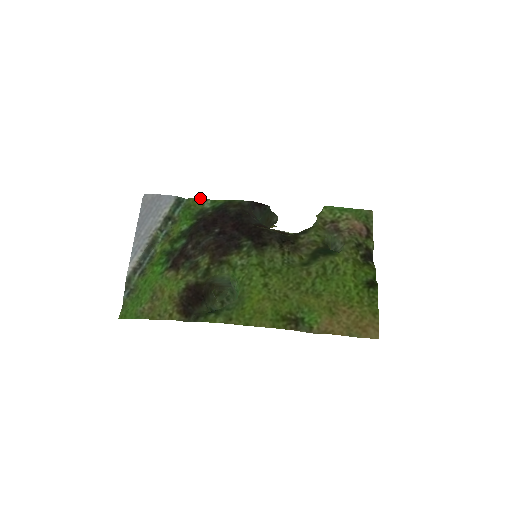
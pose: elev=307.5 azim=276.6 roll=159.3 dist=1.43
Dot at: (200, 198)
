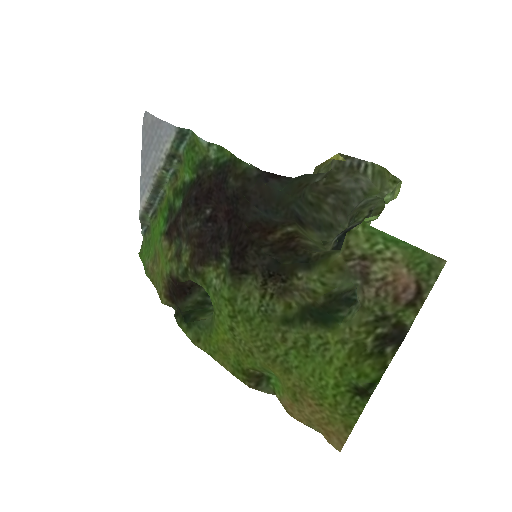
Dot at: (203, 140)
